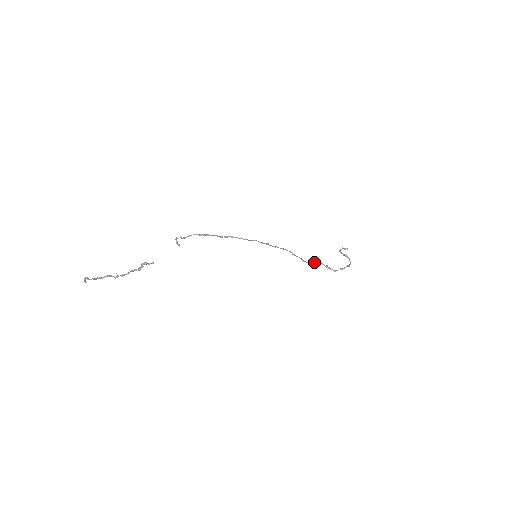
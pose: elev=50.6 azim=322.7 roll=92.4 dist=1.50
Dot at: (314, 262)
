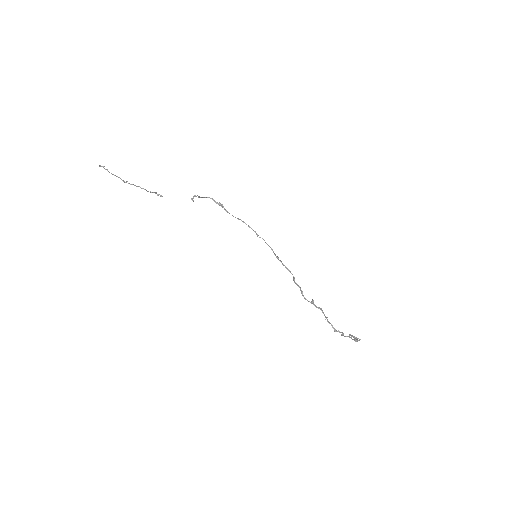
Dot at: (314, 304)
